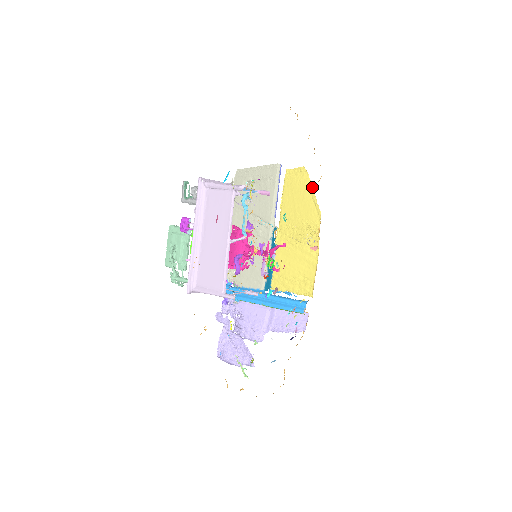
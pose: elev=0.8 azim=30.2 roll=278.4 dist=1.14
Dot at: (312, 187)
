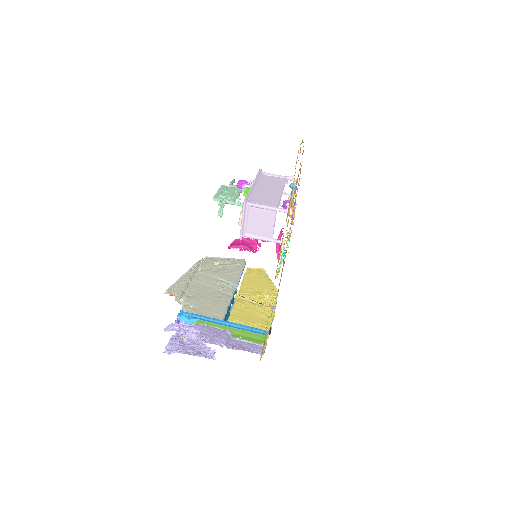
Dot at: occluded
